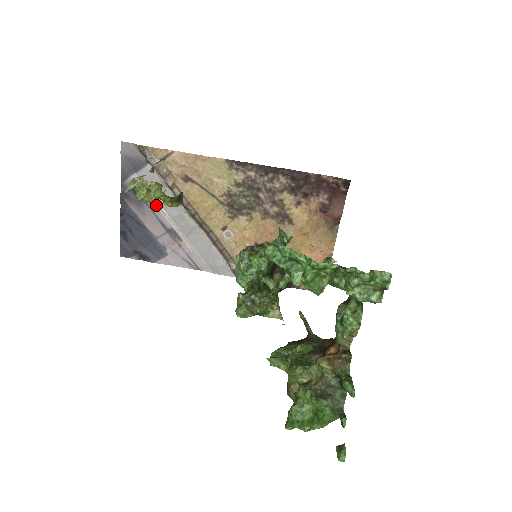
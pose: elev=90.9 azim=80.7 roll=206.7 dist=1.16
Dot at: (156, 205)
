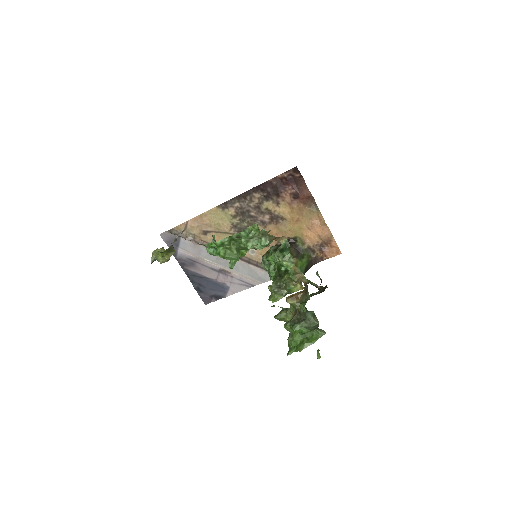
Dot at: (202, 260)
